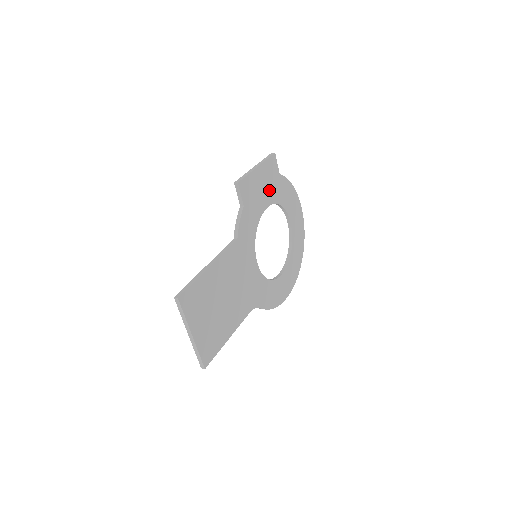
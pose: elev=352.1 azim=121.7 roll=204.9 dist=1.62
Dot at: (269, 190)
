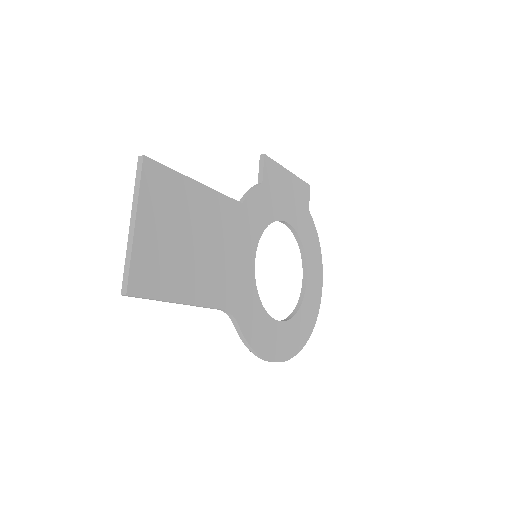
Dot at: (294, 209)
